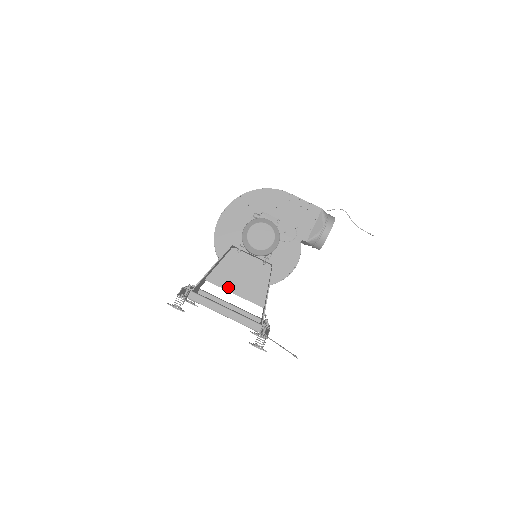
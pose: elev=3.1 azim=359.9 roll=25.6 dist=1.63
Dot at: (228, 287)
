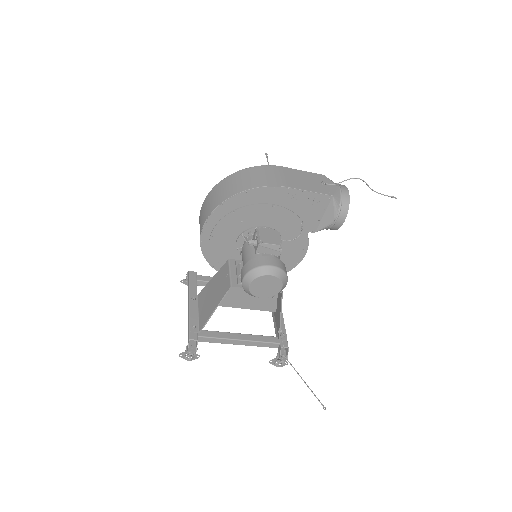
Dot at: (234, 305)
